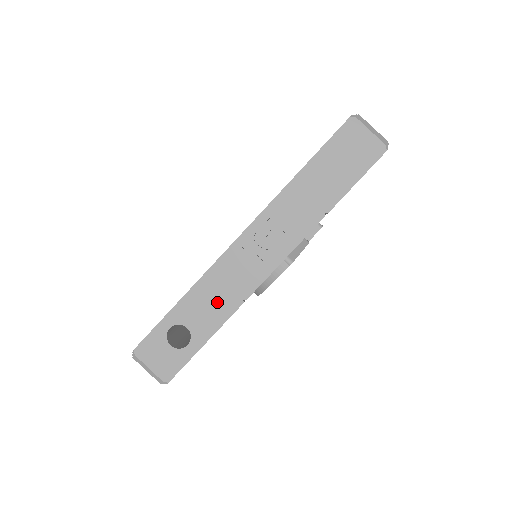
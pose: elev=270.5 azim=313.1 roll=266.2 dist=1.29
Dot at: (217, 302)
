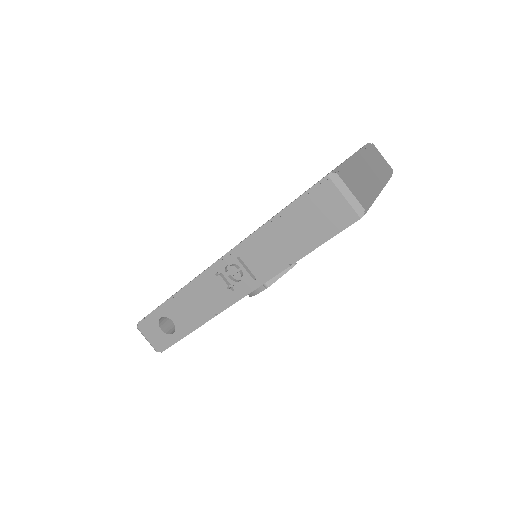
Dot at: (195, 310)
